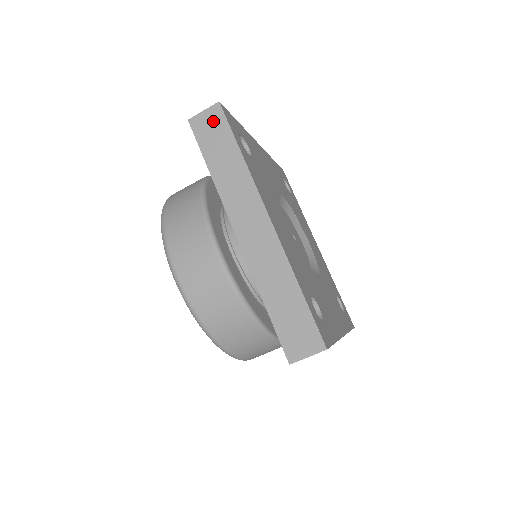
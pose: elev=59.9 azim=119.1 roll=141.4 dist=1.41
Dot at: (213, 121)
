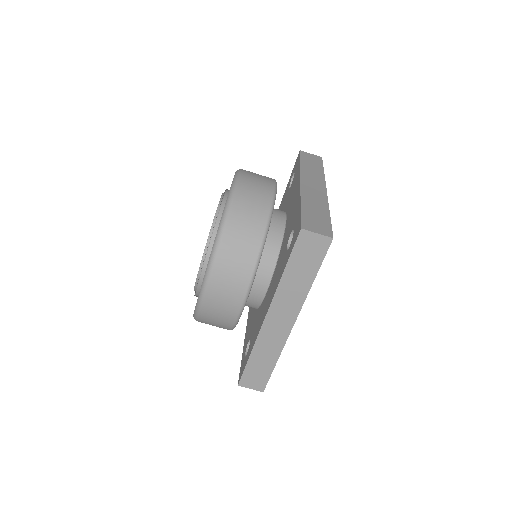
Dot at: (314, 158)
